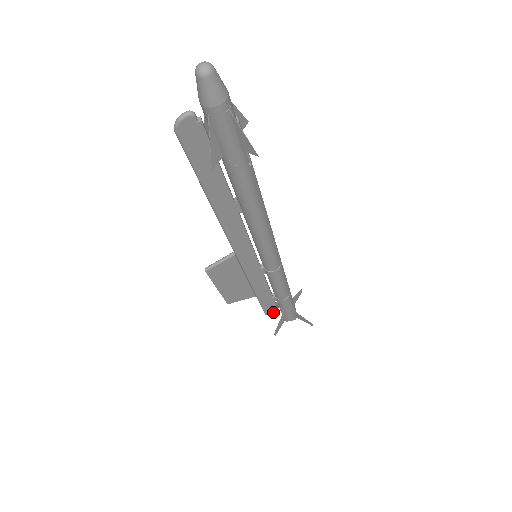
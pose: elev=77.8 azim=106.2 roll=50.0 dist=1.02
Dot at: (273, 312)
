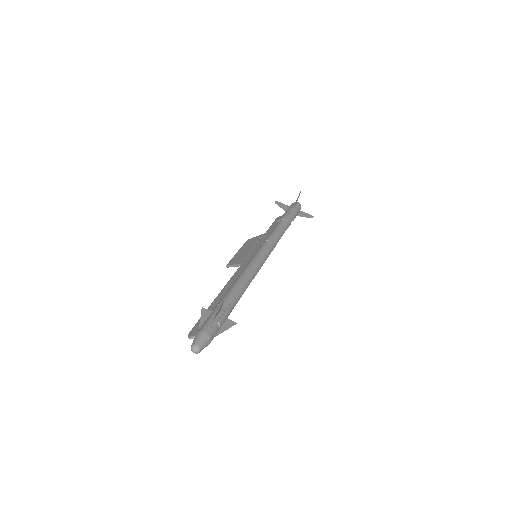
Dot at: occluded
